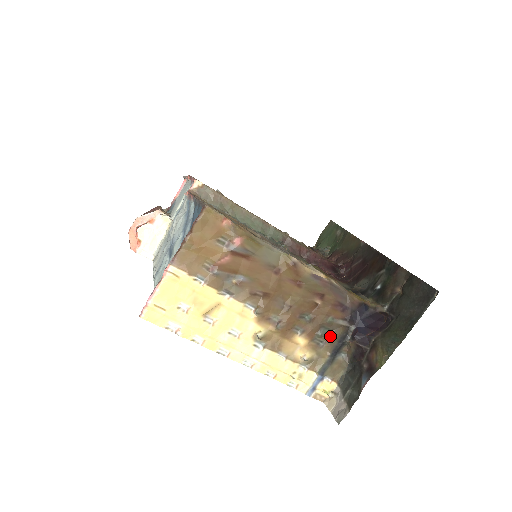
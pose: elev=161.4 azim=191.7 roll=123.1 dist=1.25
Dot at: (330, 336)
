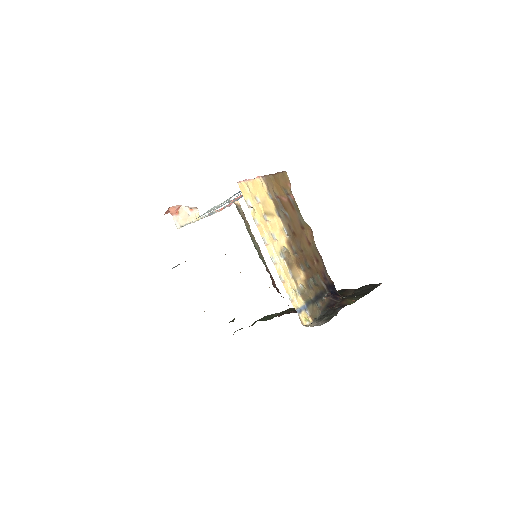
Dot at: (316, 286)
